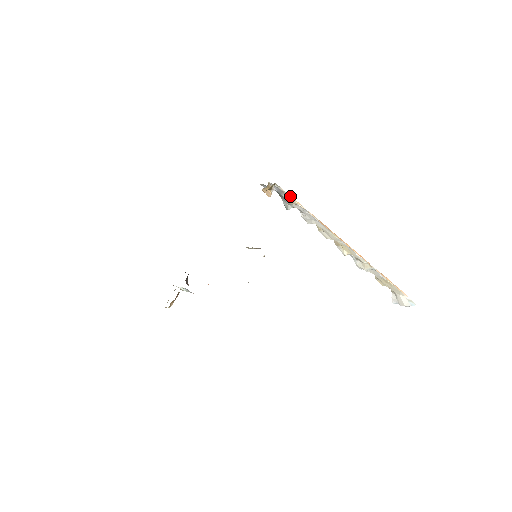
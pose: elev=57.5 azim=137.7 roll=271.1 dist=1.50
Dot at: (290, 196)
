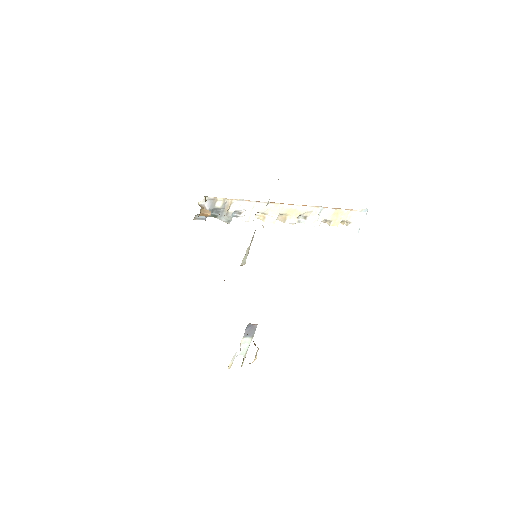
Dot at: (222, 199)
